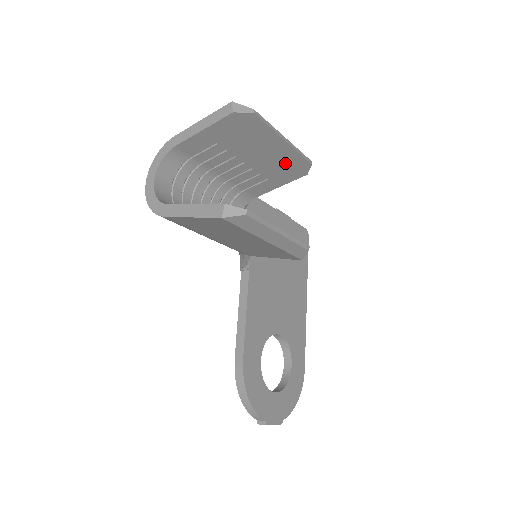
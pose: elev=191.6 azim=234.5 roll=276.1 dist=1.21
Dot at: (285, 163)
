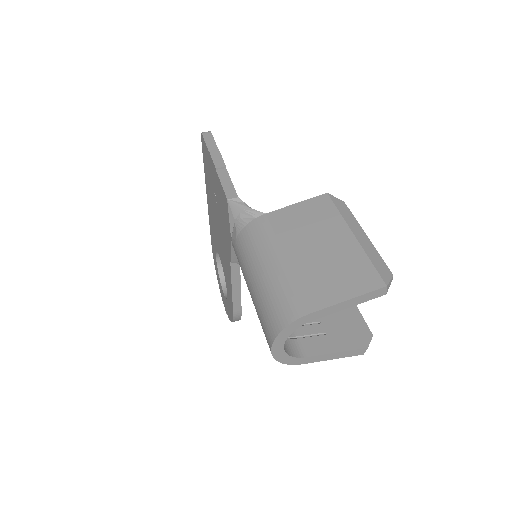
Dot at: occluded
